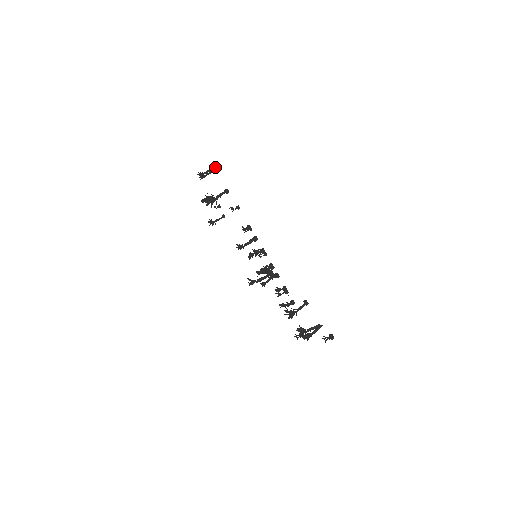
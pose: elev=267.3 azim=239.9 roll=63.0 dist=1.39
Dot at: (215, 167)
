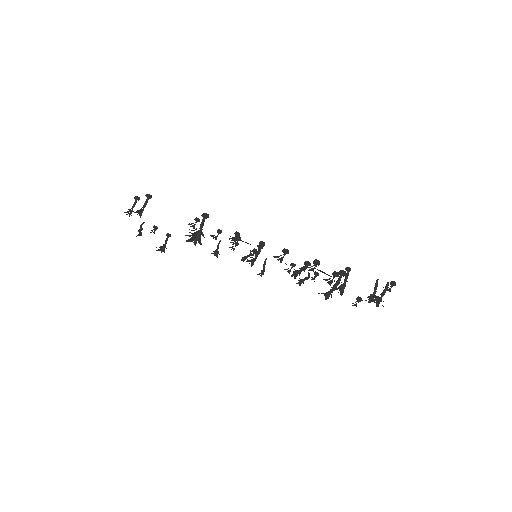
Dot at: (150, 195)
